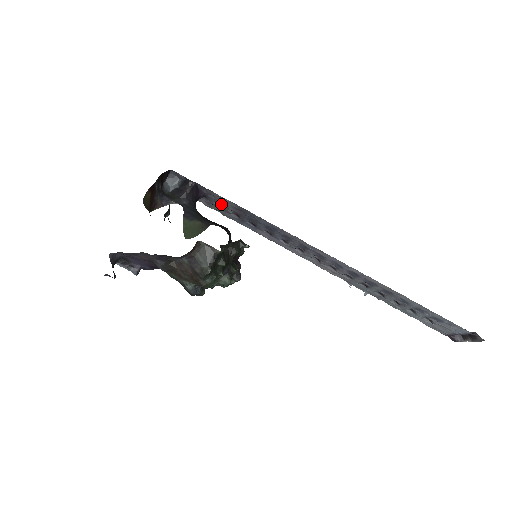
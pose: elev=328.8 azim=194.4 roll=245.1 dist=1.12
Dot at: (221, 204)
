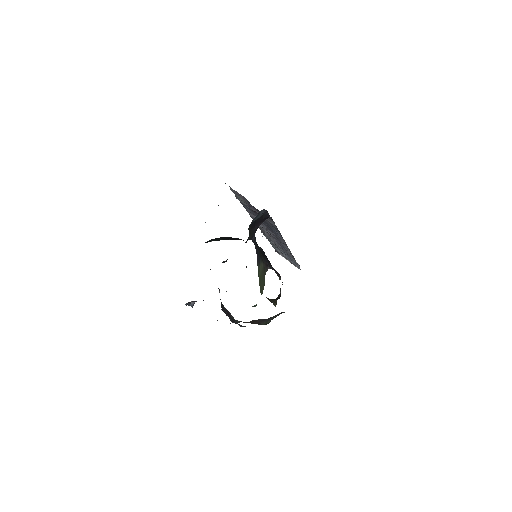
Dot at: (257, 211)
